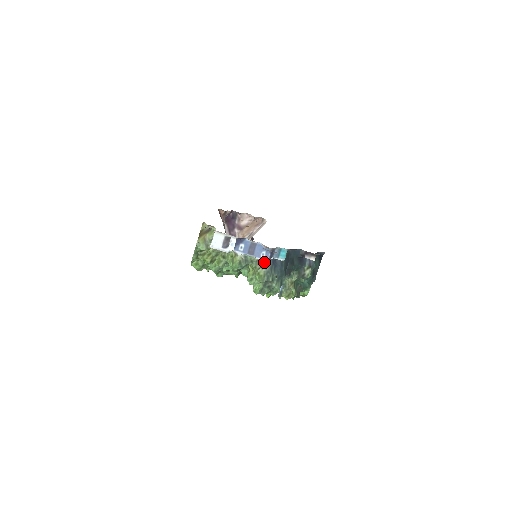
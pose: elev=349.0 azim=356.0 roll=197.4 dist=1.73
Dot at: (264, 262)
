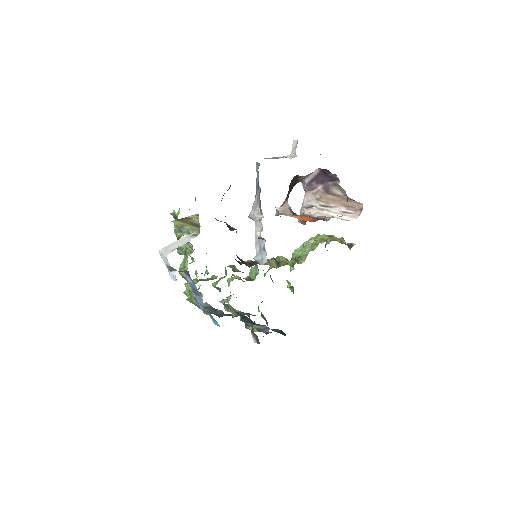
Dot at: occluded
